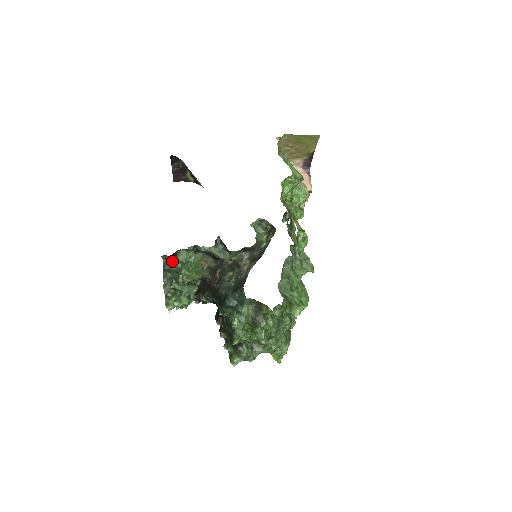
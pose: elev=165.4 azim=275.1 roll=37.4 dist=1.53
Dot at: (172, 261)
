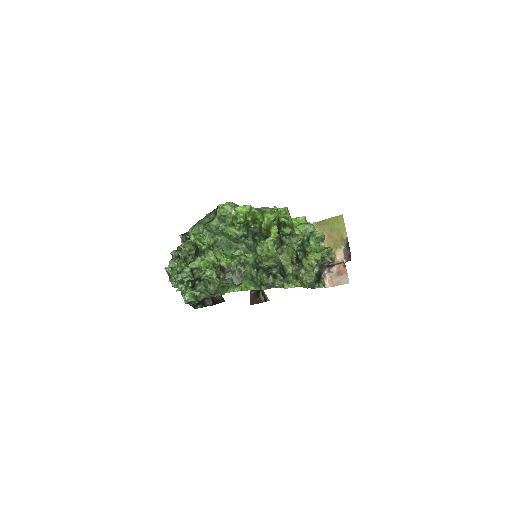
Dot at: occluded
